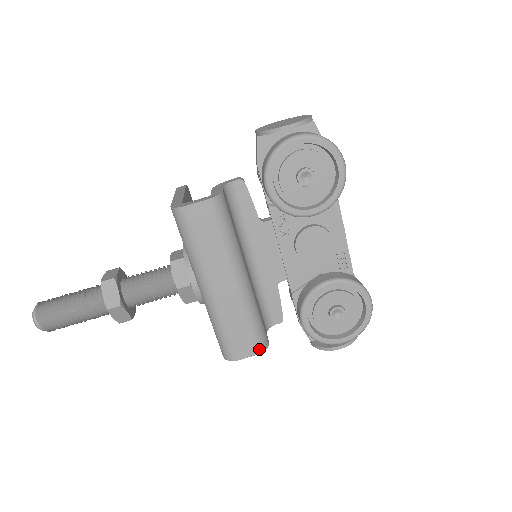
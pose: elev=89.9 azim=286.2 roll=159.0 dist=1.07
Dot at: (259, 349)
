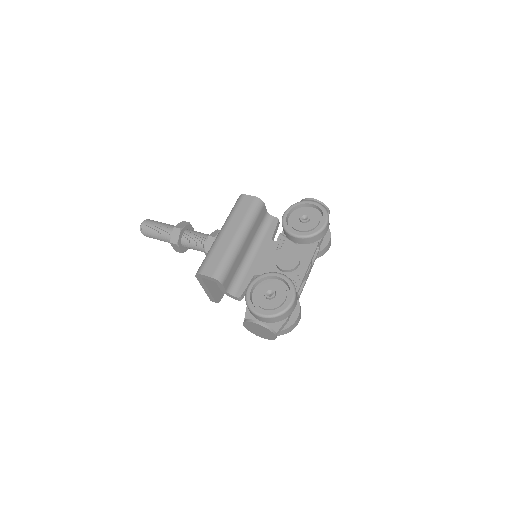
Dot at: (215, 276)
